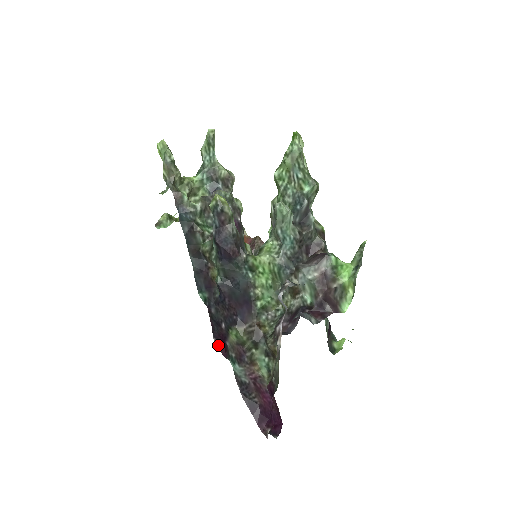
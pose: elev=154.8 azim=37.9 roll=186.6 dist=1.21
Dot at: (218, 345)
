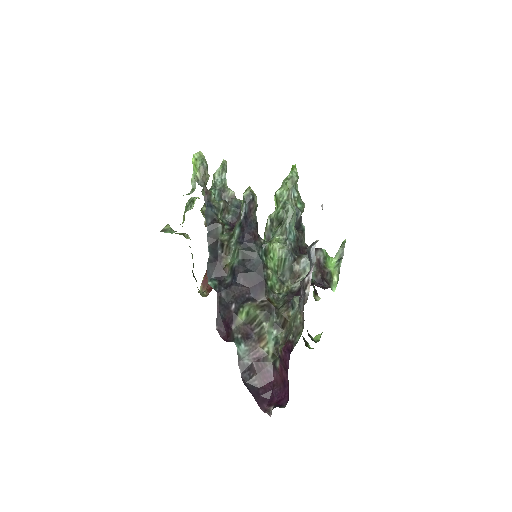
Dot at: (220, 333)
